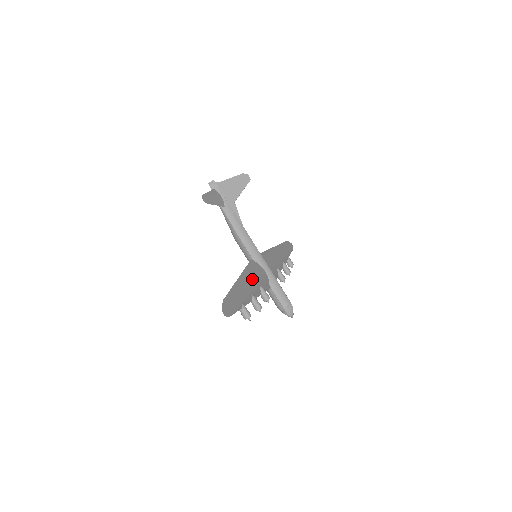
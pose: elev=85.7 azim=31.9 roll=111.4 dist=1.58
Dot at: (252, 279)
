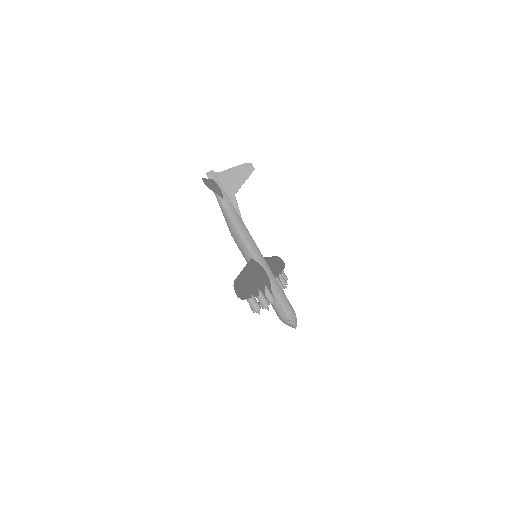
Dot at: (256, 274)
